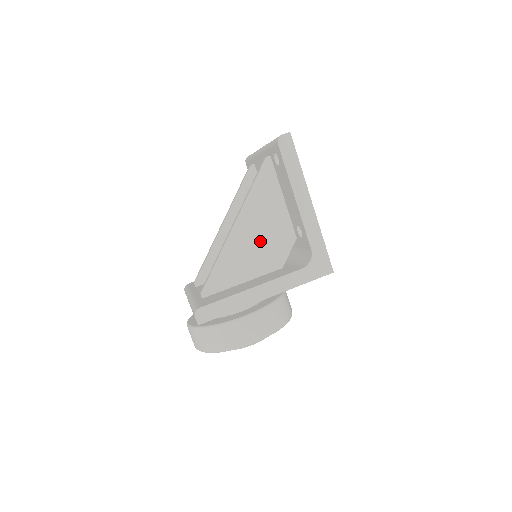
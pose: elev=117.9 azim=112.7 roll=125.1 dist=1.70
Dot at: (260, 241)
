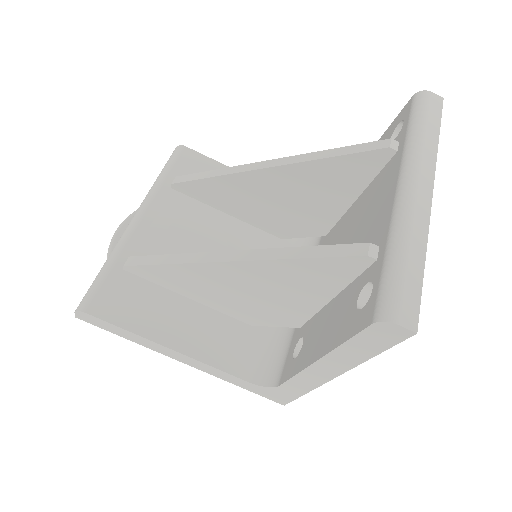
Dot at: (248, 296)
